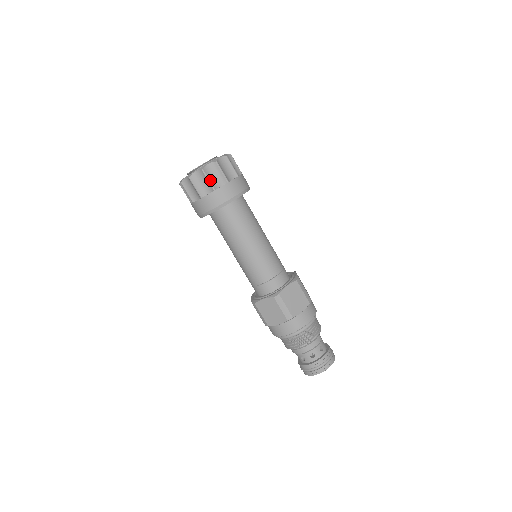
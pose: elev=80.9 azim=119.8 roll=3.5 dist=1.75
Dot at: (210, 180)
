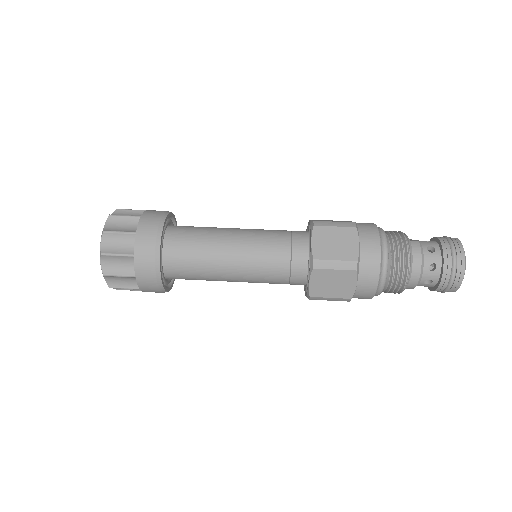
Dot at: (119, 253)
